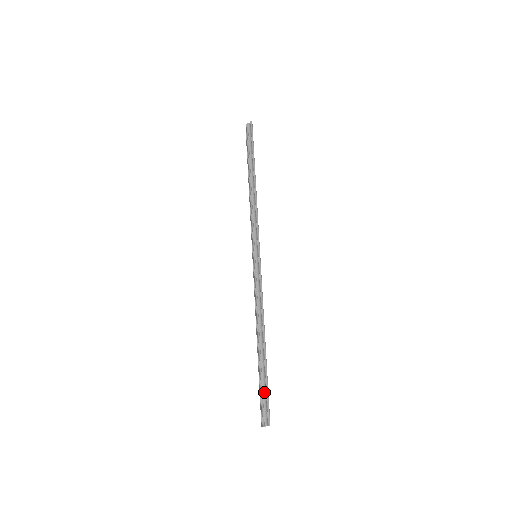
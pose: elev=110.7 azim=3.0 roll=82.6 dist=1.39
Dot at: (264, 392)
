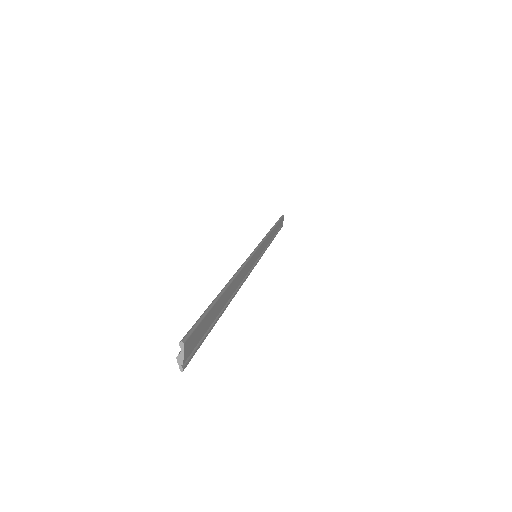
Dot at: (202, 323)
